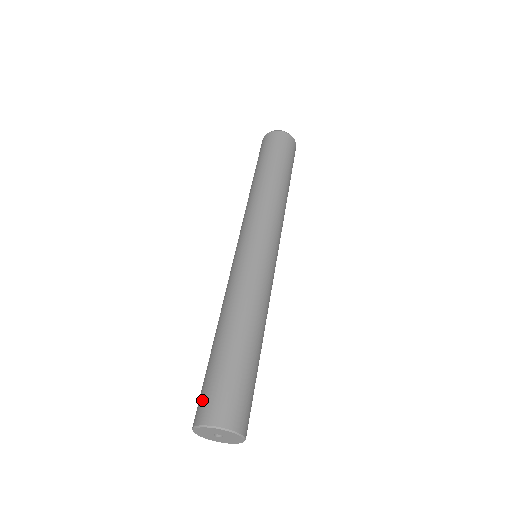
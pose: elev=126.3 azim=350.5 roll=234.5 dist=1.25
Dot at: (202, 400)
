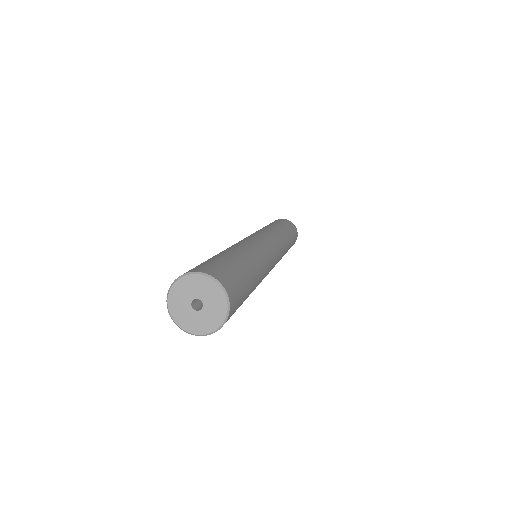
Dot at: occluded
